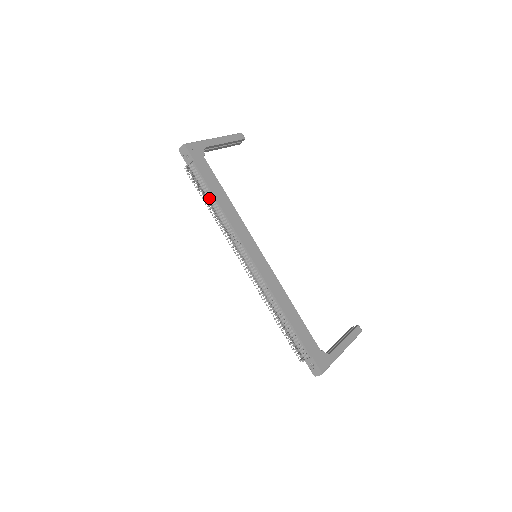
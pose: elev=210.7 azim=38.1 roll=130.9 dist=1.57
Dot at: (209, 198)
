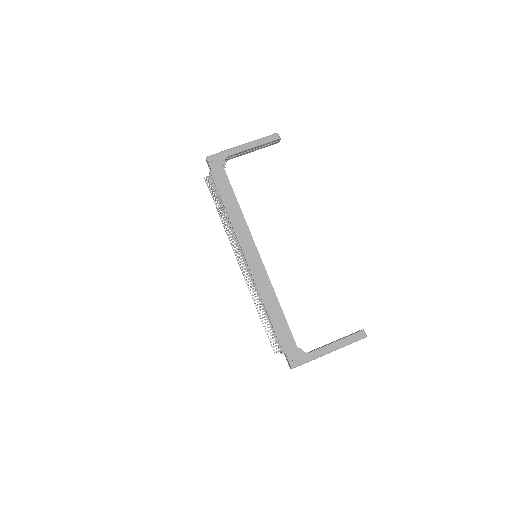
Dot at: (220, 204)
